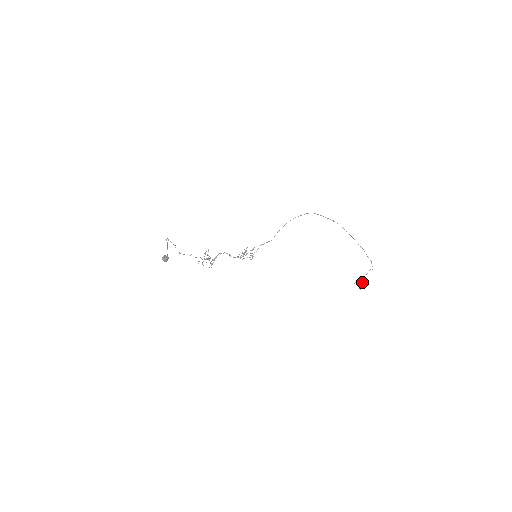
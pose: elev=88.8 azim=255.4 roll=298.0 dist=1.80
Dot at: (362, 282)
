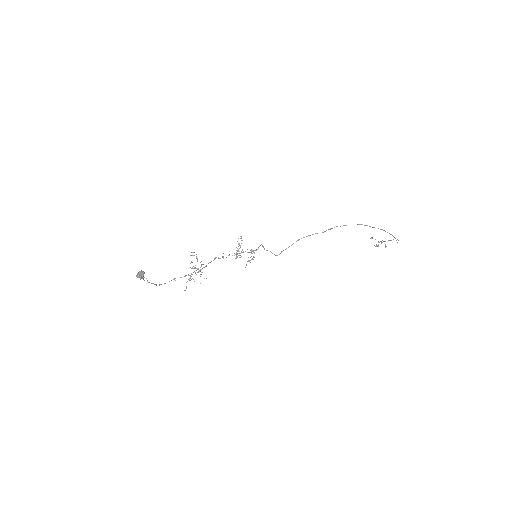
Dot at: (381, 243)
